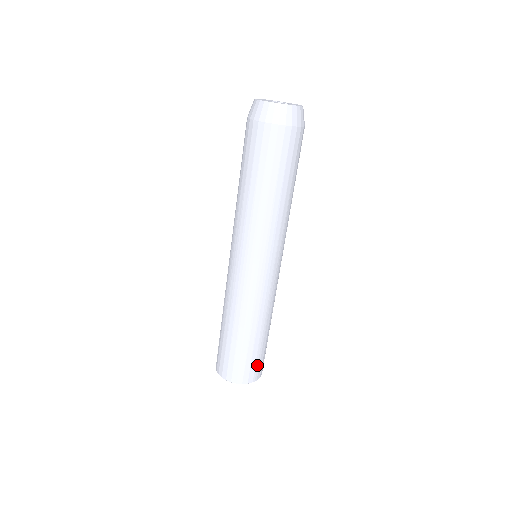
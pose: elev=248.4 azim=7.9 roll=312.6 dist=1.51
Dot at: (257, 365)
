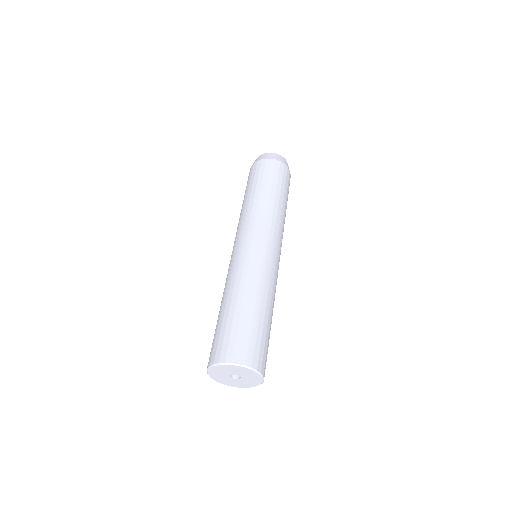
Dot at: (252, 344)
